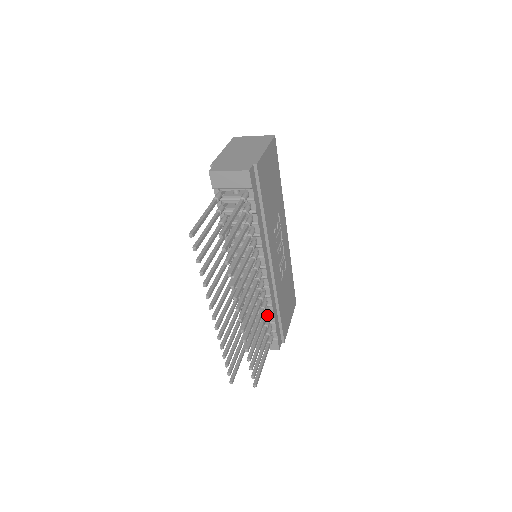
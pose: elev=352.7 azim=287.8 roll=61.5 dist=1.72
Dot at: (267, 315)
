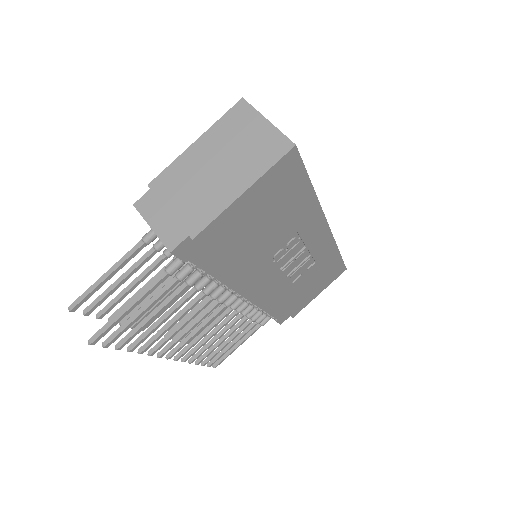
Dot at: (252, 315)
